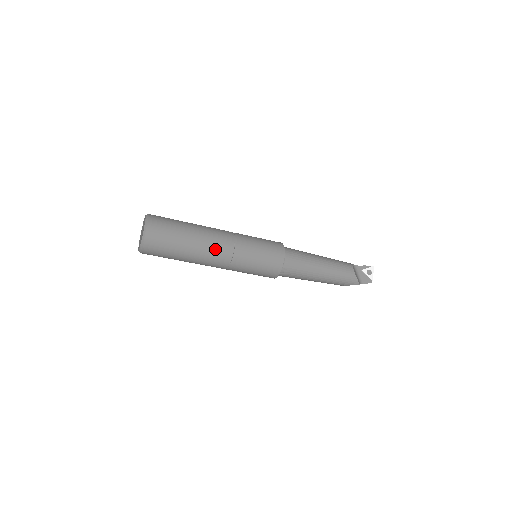
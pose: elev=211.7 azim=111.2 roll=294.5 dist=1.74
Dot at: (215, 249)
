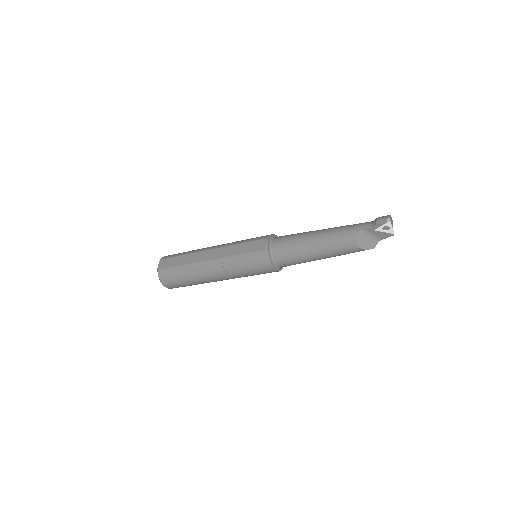
Dot at: (216, 280)
